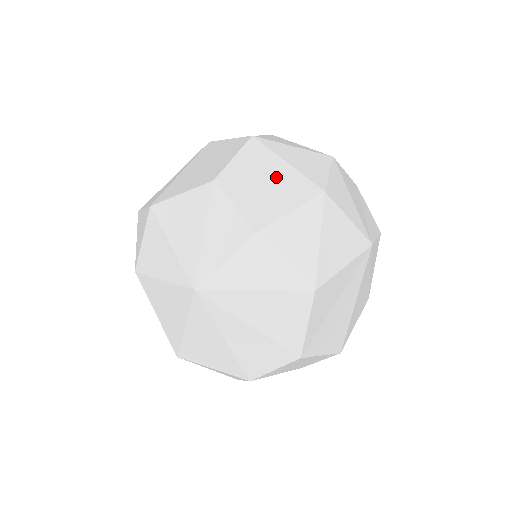
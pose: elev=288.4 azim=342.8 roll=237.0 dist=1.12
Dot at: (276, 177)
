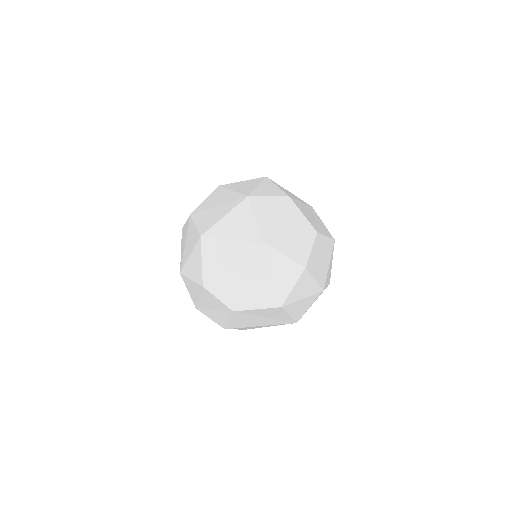
Dot at: (324, 263)
